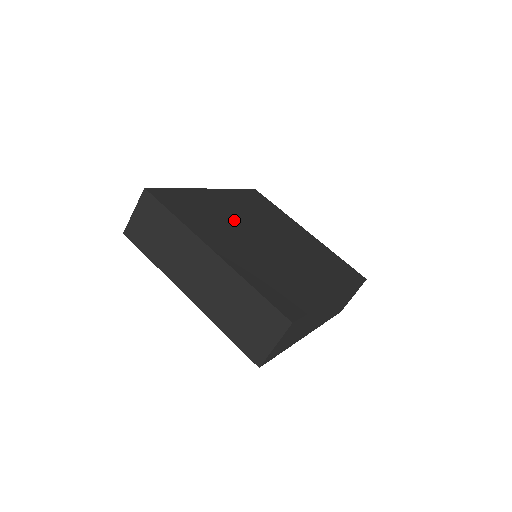
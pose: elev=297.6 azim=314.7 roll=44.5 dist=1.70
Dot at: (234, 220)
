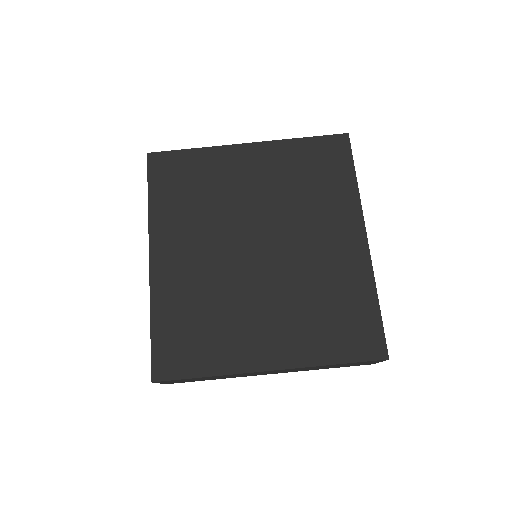
Dot at: (218, 277)
